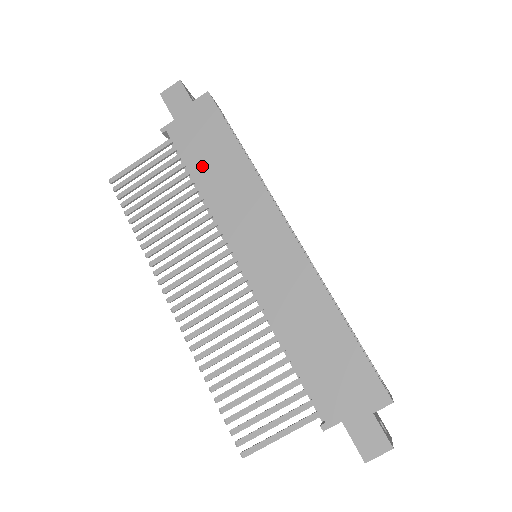
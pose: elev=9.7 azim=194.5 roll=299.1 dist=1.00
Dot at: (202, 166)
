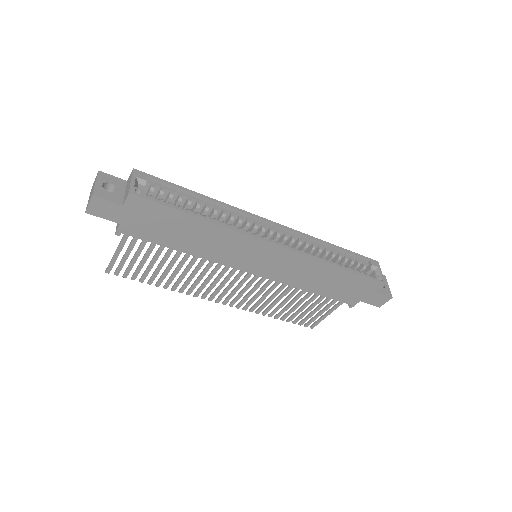
Dot at: (176, 241)
